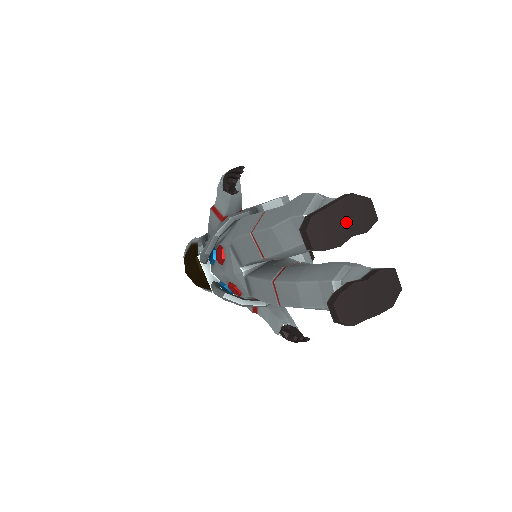
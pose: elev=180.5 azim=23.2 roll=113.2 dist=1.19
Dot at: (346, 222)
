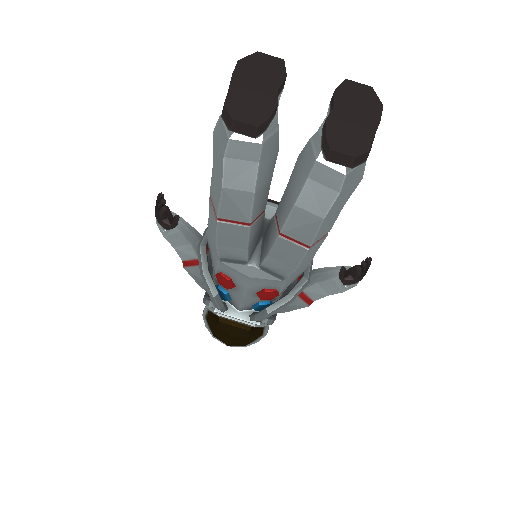
Dot at: (259, 84)
